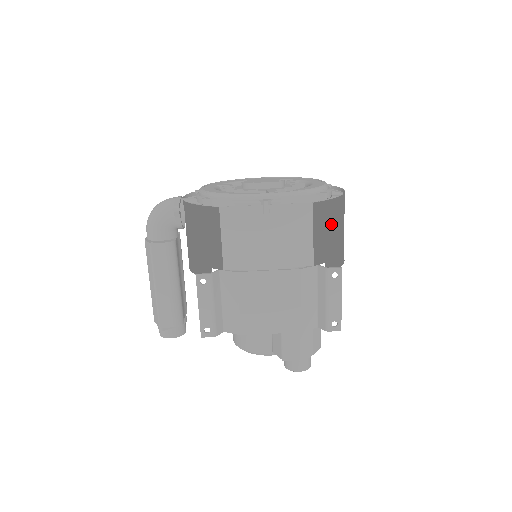
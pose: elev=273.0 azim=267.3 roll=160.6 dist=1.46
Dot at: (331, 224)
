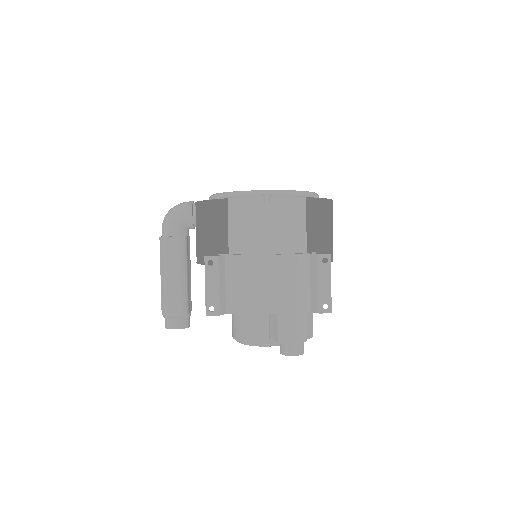
Dot at: (321, 220)
